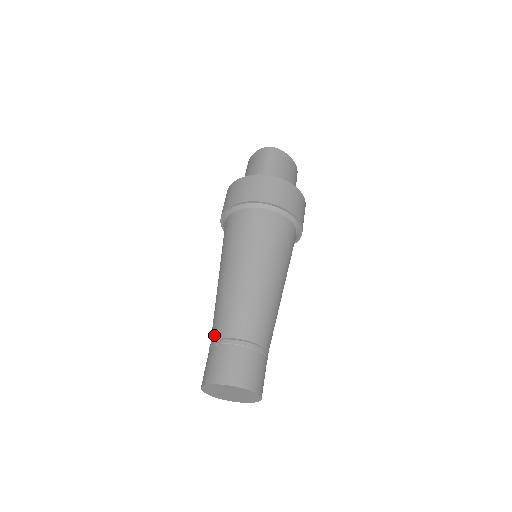
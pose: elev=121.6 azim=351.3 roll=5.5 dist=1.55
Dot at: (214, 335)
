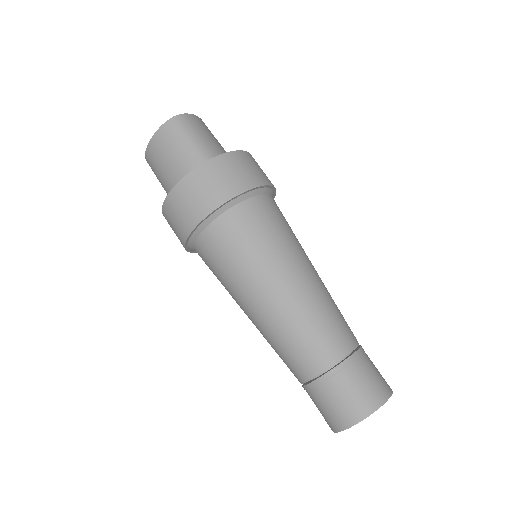
Dot at: (310, 373)
